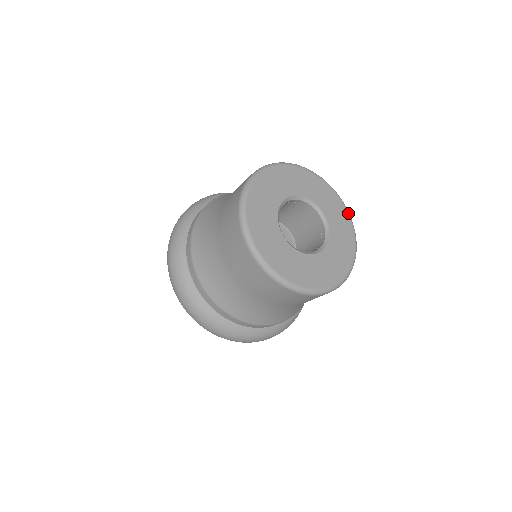
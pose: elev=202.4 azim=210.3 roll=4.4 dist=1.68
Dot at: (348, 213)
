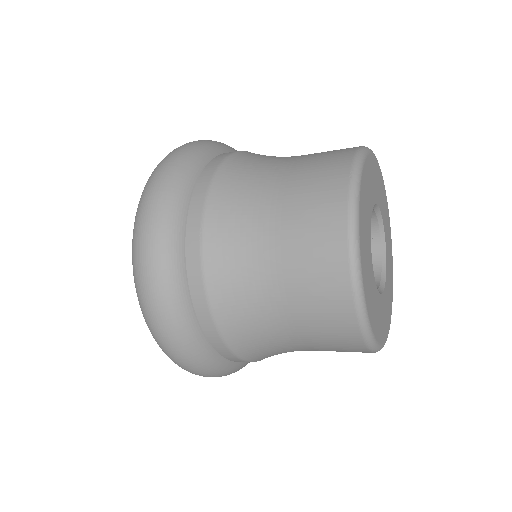
Dot at: occluded
